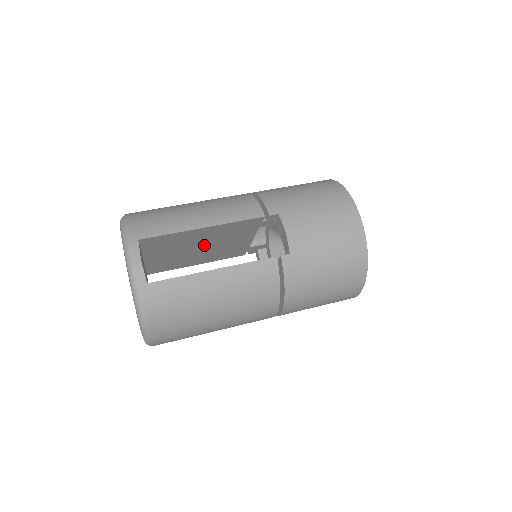
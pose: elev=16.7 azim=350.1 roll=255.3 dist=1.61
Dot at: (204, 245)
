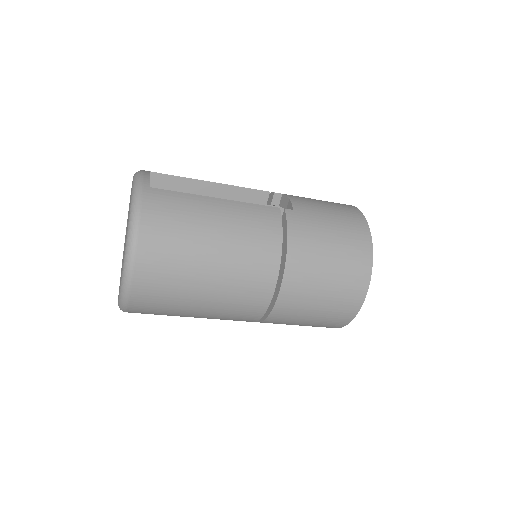
Dot at: occluded
